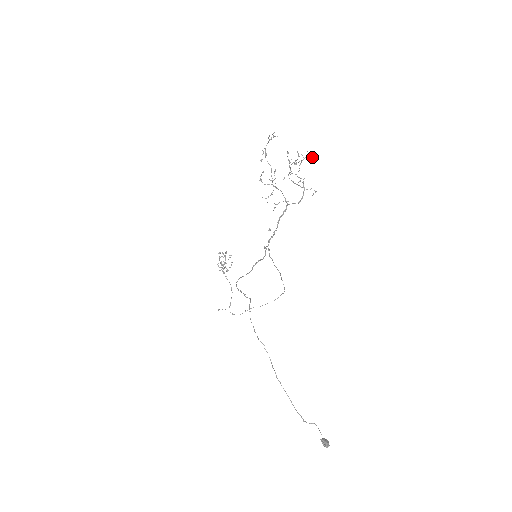
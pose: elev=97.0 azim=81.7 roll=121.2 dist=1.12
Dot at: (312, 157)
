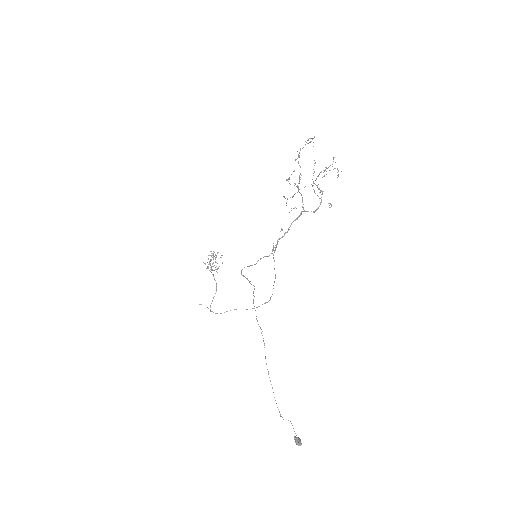
Dot at: occluded
